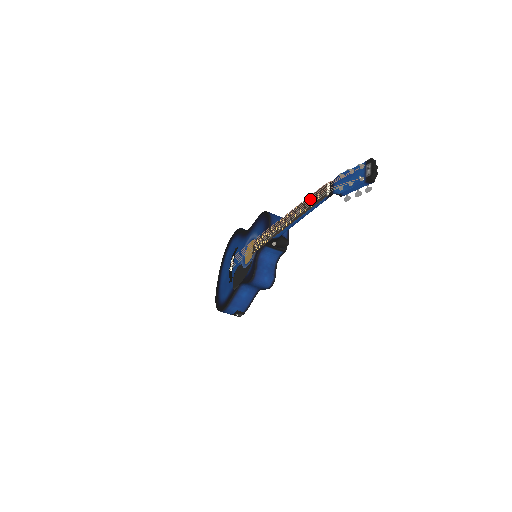
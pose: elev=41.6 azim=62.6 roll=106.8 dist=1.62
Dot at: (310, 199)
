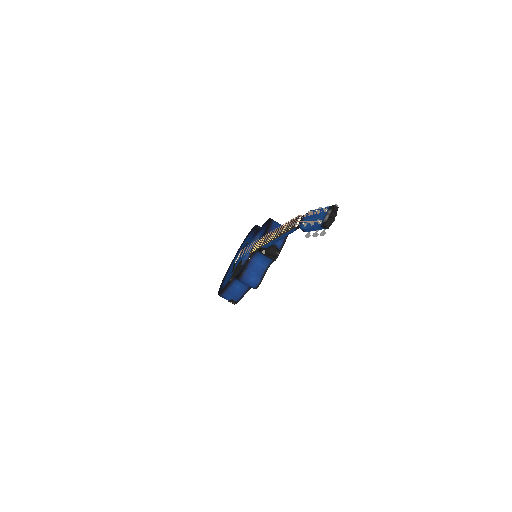
Dot at: (287, 225)
